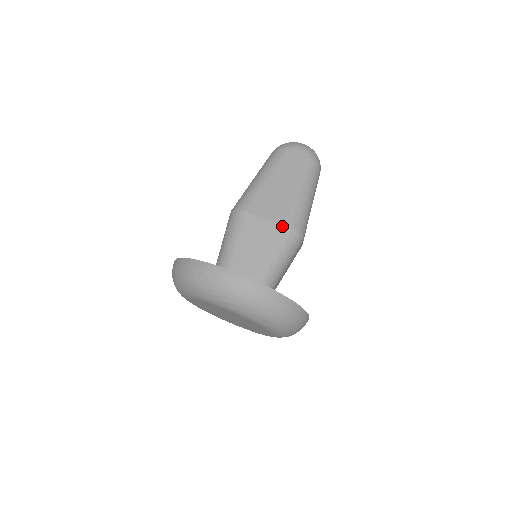
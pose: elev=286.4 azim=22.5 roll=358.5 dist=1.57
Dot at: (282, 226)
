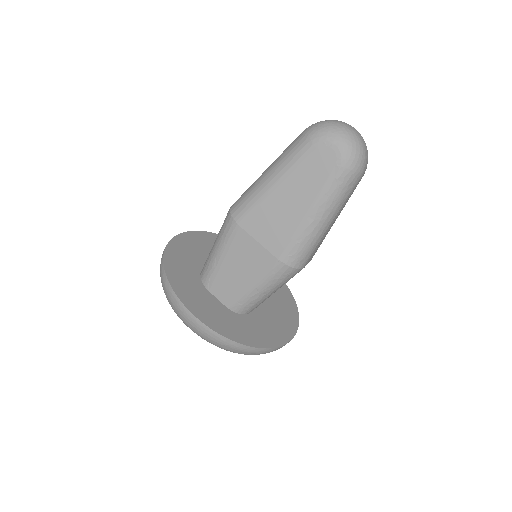
Dot at: (273, 257)
